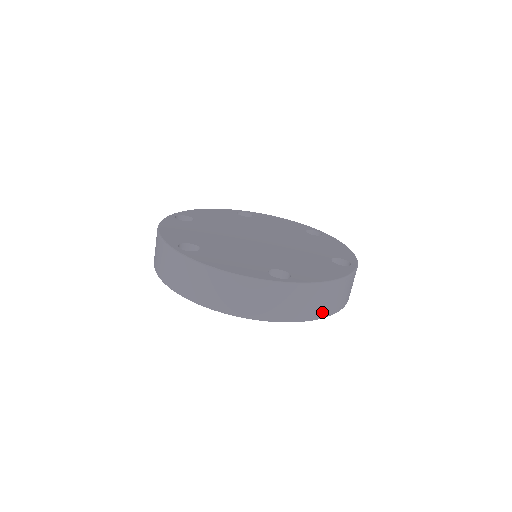
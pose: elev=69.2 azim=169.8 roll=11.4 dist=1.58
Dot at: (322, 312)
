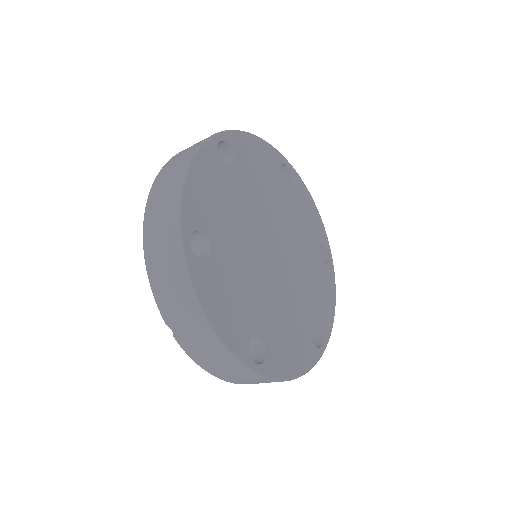
Dot at: occluded
